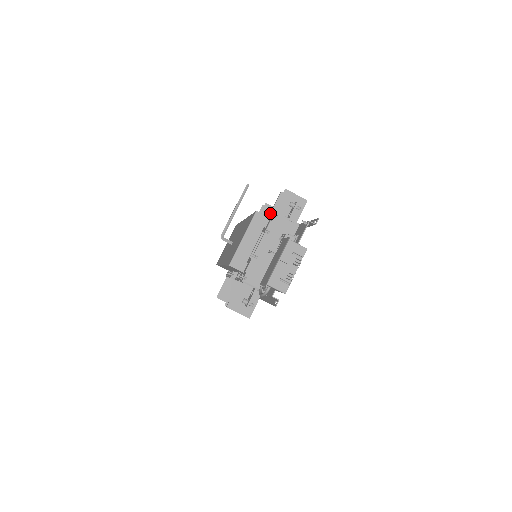
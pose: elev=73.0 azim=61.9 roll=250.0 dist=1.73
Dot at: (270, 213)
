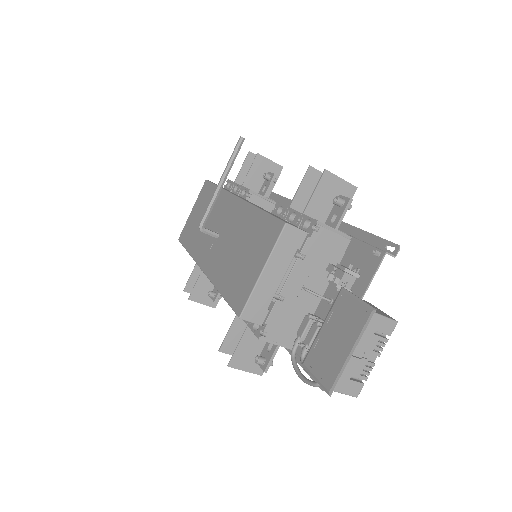
Dot at: (291, 203)
